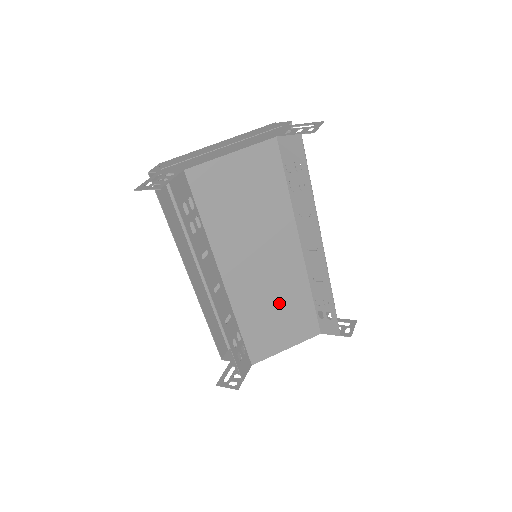
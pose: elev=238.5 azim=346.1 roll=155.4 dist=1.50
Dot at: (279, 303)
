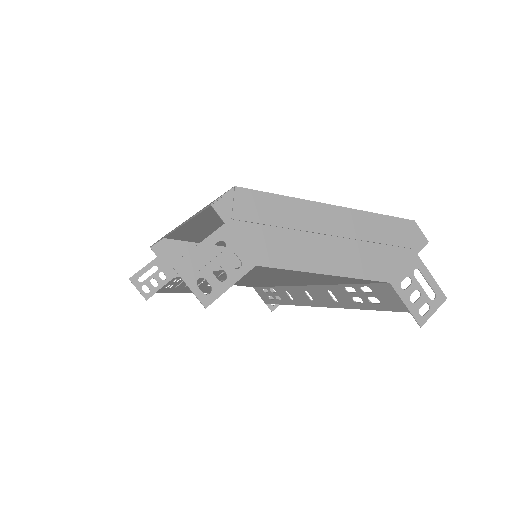
Dot at: (239, 282)
